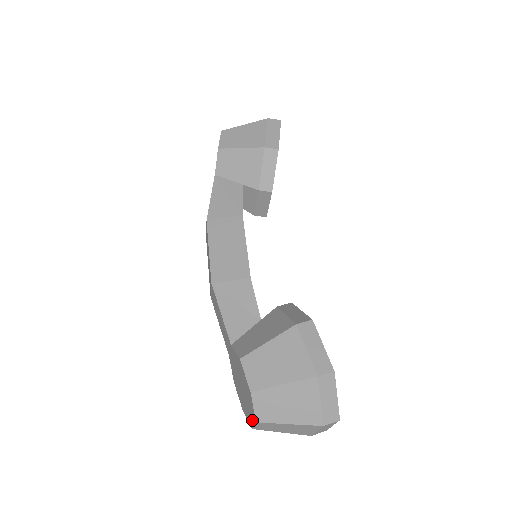
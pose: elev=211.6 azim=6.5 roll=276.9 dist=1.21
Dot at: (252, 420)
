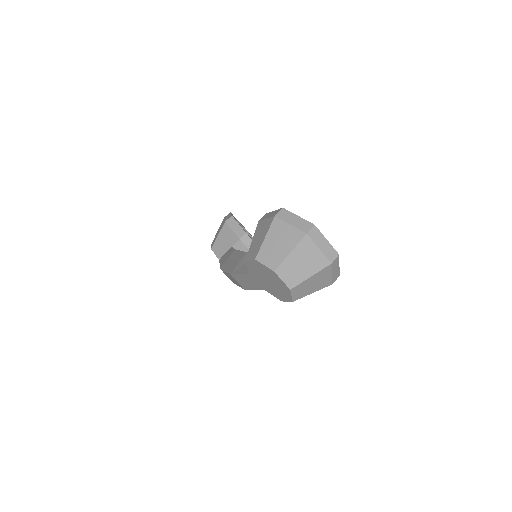
Dot at: (279, 280)
